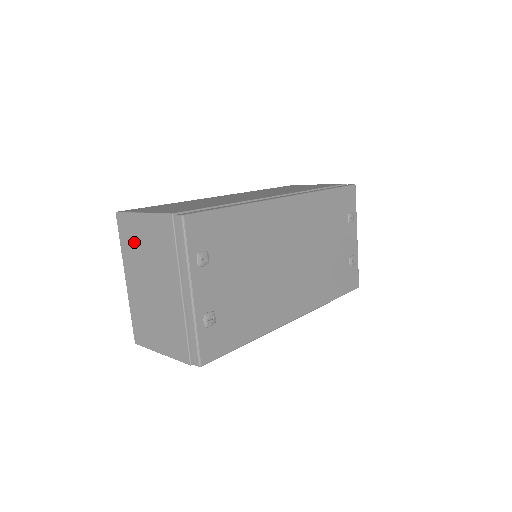
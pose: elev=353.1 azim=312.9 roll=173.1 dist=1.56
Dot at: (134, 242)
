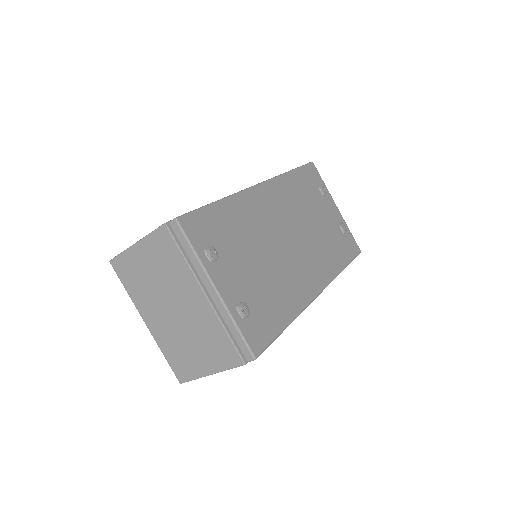
Dot at: (139, 278)
